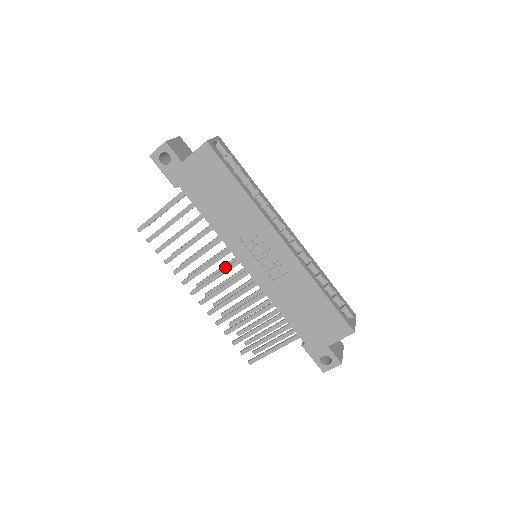
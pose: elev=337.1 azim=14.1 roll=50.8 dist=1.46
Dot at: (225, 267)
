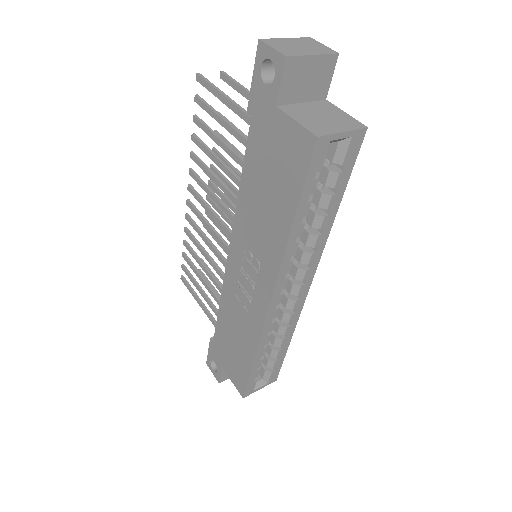
Dot at: (224, 222)
